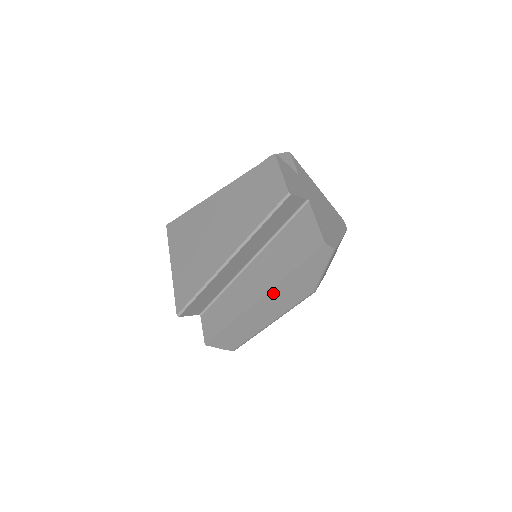
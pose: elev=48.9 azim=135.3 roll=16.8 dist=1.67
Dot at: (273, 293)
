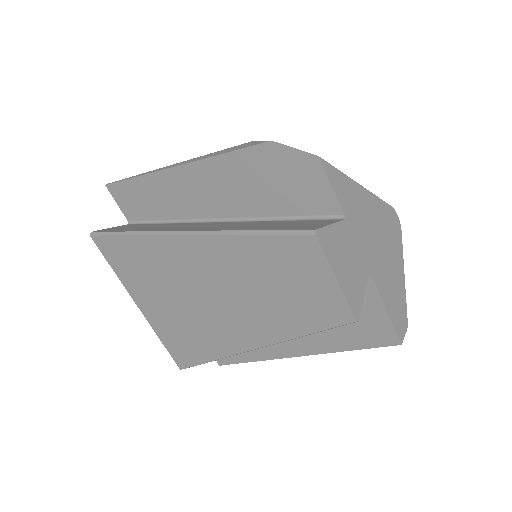
Dot at: occluded
